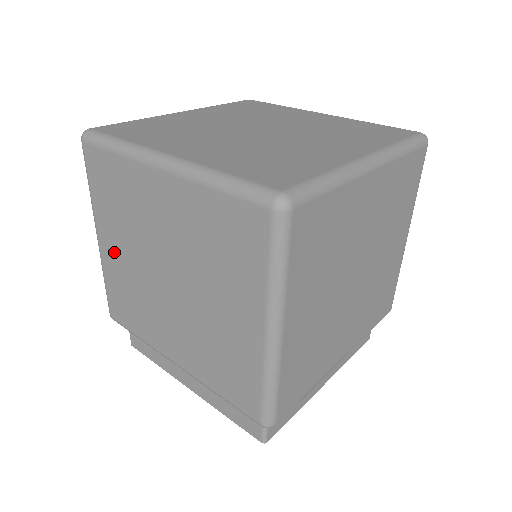
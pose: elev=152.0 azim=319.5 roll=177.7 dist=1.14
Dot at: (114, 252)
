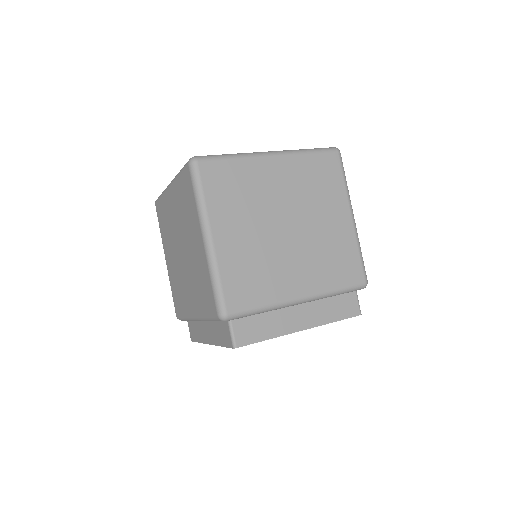
Dot at: (170, 261)
